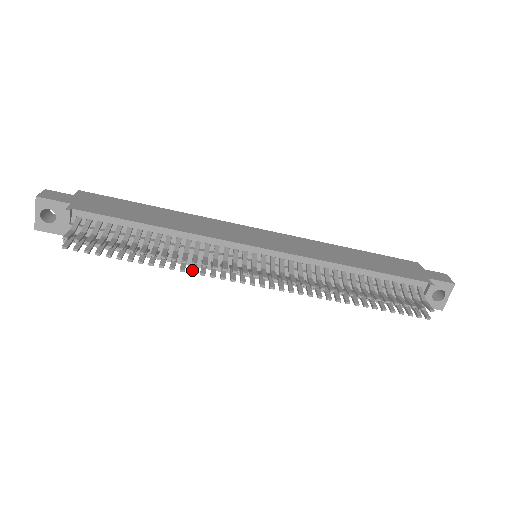
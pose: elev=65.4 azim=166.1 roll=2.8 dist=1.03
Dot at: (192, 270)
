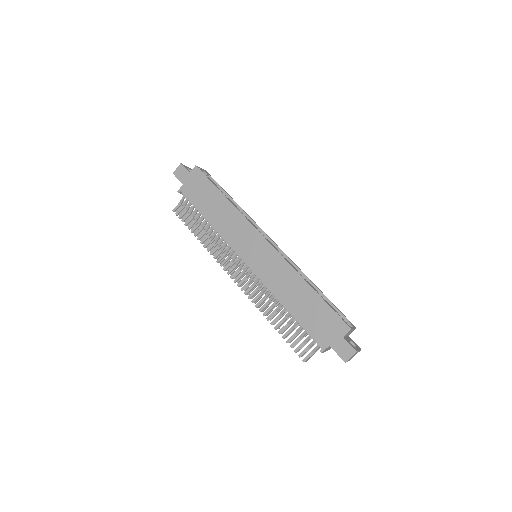
Dot at: (214, 253)
